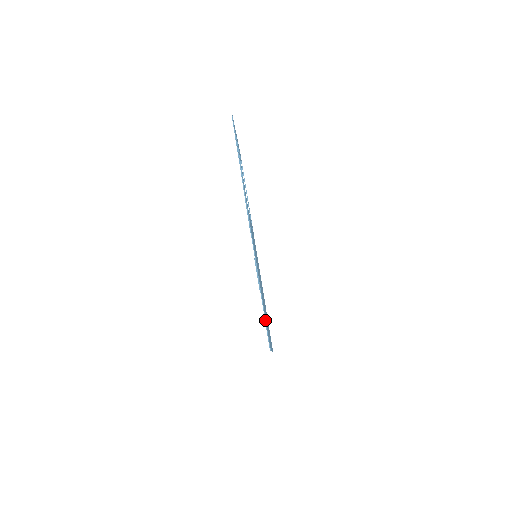
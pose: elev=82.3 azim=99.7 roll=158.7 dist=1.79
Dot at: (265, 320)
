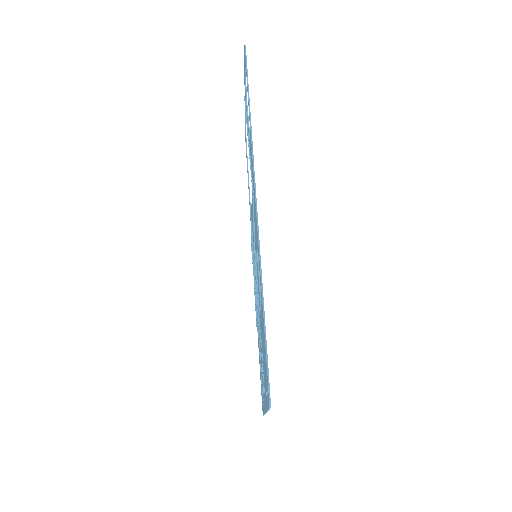
Dot at: (266, 352)
